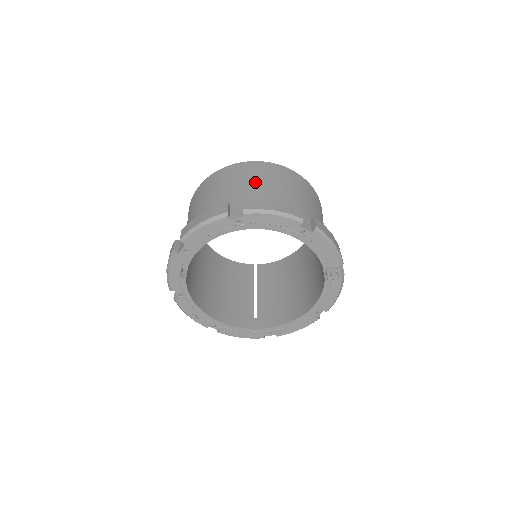
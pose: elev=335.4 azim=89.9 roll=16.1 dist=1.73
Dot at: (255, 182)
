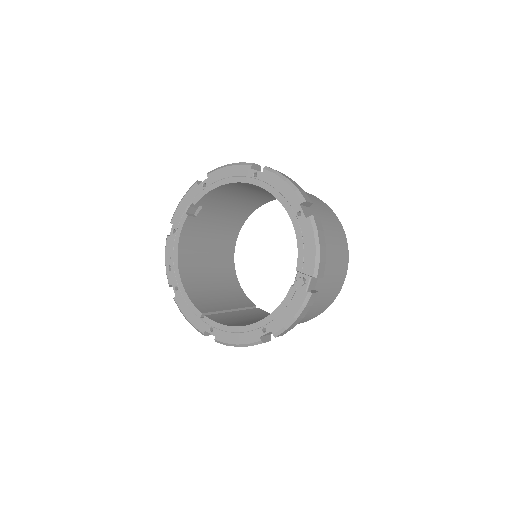
Dot at: occluded
